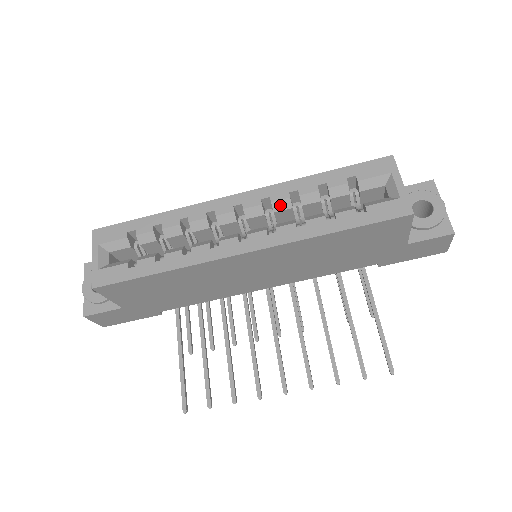
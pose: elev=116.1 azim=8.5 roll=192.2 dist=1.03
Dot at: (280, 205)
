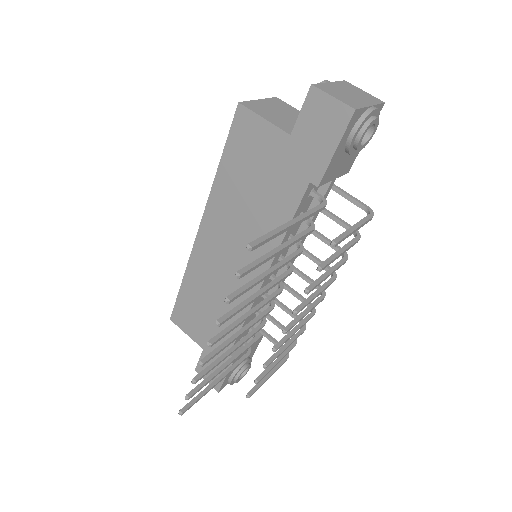
Dot at: occluded
